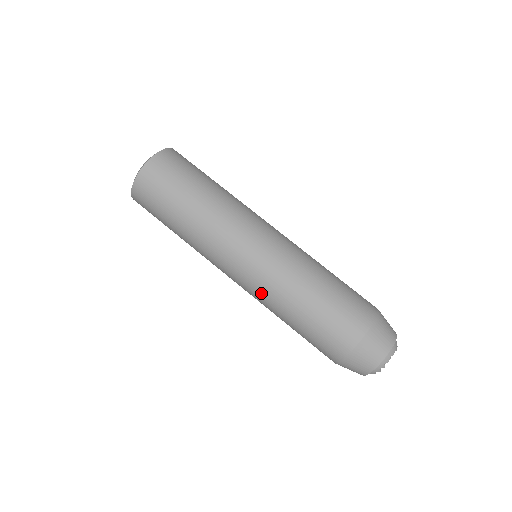
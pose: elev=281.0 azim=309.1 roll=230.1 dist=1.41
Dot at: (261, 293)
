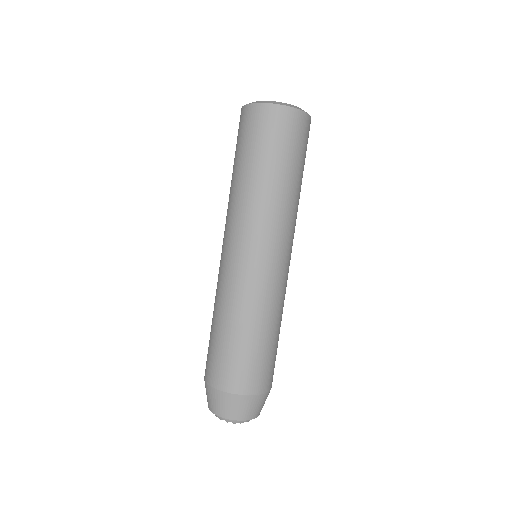
Dot at: (239, 287)
